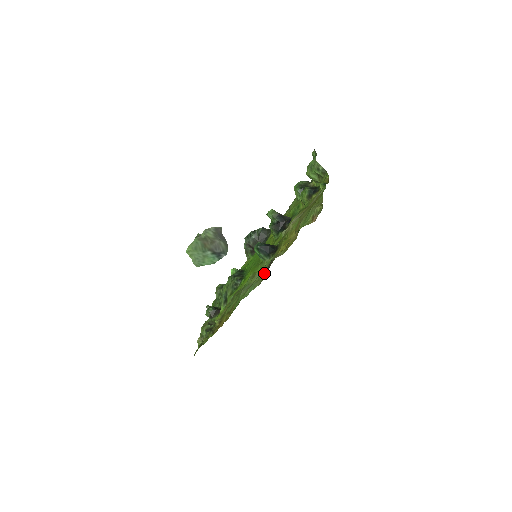
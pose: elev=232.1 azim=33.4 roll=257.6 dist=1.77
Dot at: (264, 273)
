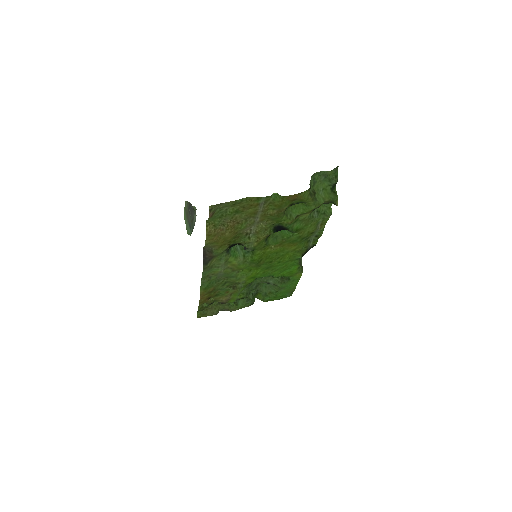
Dot at: (211, 261)
